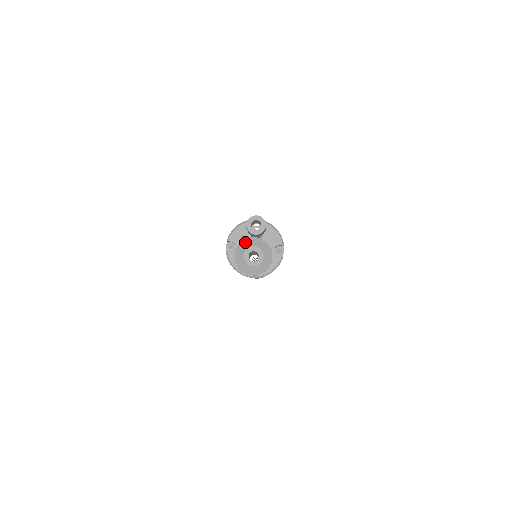
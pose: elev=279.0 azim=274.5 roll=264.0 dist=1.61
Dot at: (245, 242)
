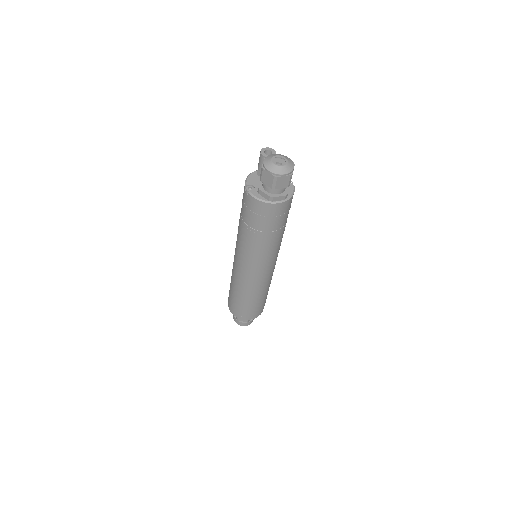
Dot at: (268, 157)
